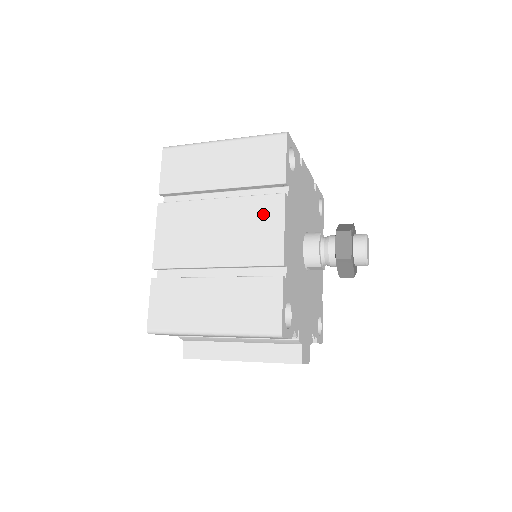
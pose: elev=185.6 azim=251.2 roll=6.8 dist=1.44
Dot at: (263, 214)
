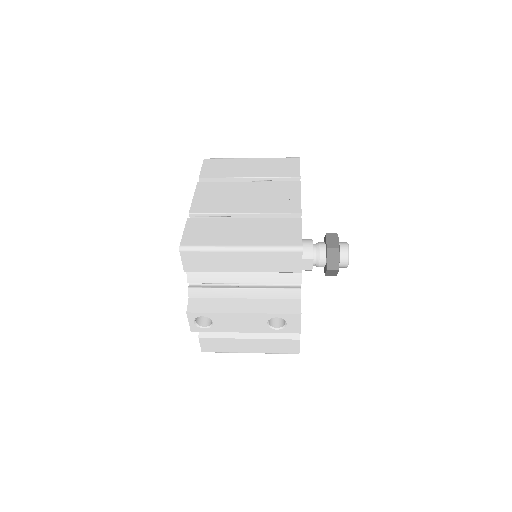
Dot at: (284, 189)
